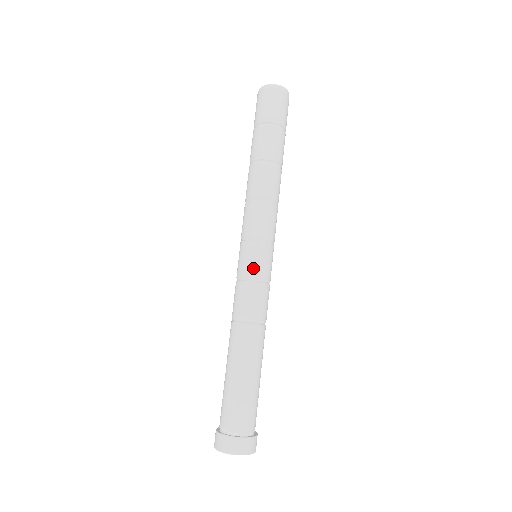
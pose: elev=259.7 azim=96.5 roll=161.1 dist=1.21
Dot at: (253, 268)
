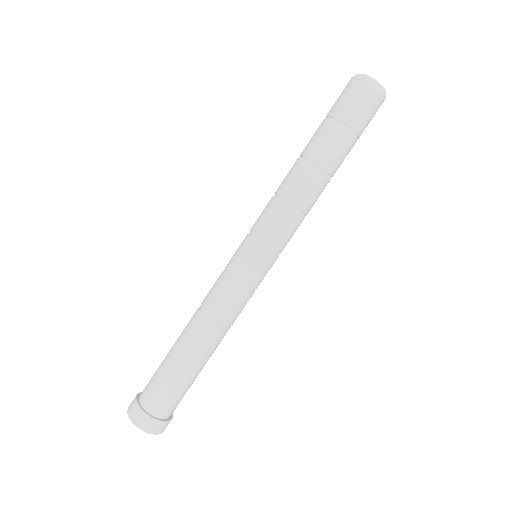
Dot at: (246, 272)
